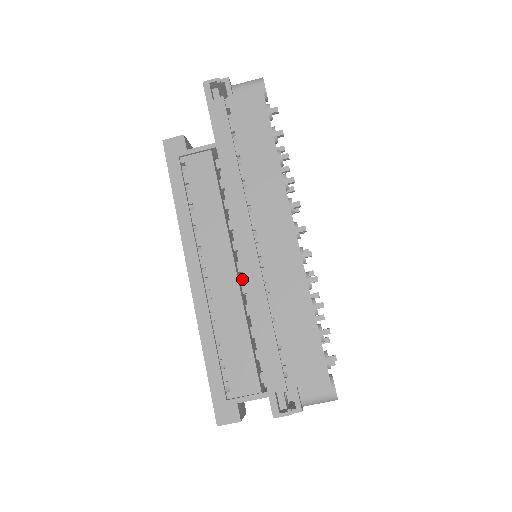
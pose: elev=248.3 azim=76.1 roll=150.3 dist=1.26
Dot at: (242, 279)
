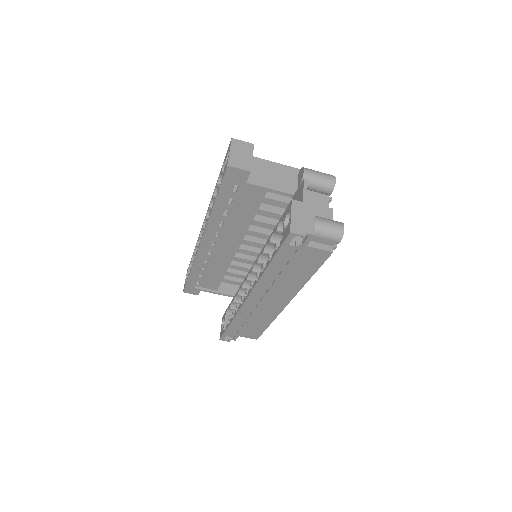
Dot at: occluded
